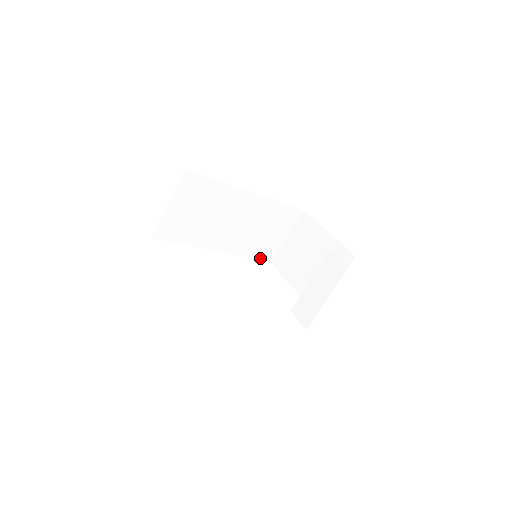
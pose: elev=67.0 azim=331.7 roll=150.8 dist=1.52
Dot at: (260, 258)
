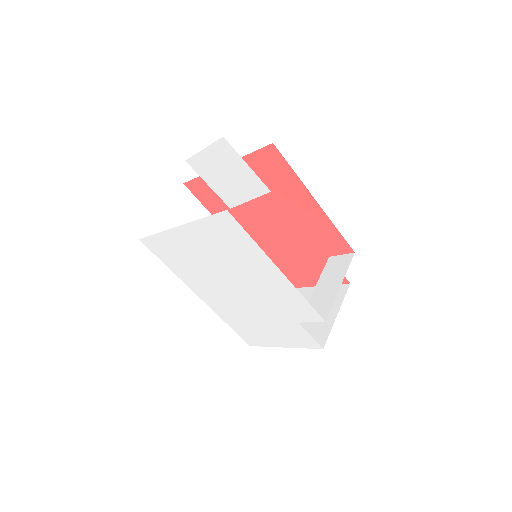
Dot at: occluded
